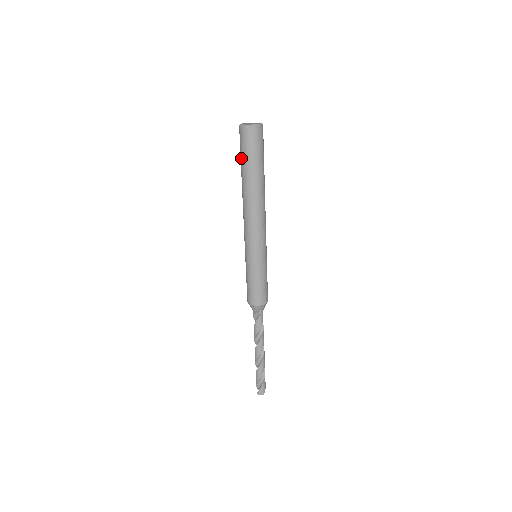
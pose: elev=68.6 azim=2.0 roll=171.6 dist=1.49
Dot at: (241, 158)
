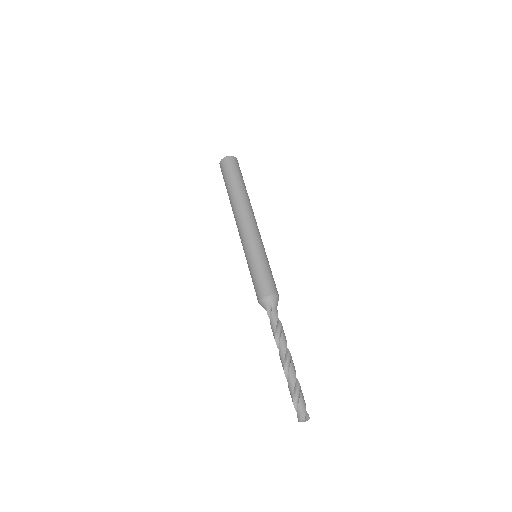
Dot at: (225, 185)
